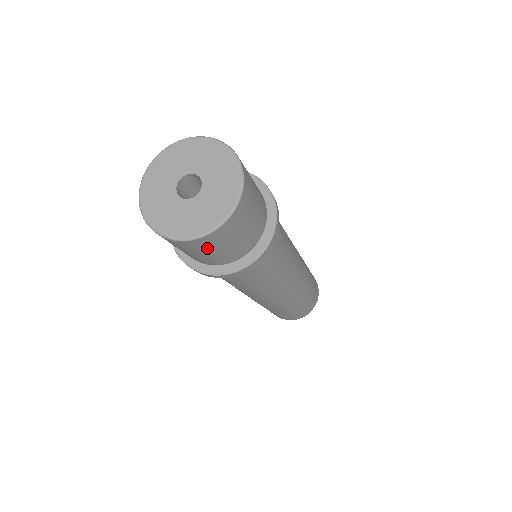
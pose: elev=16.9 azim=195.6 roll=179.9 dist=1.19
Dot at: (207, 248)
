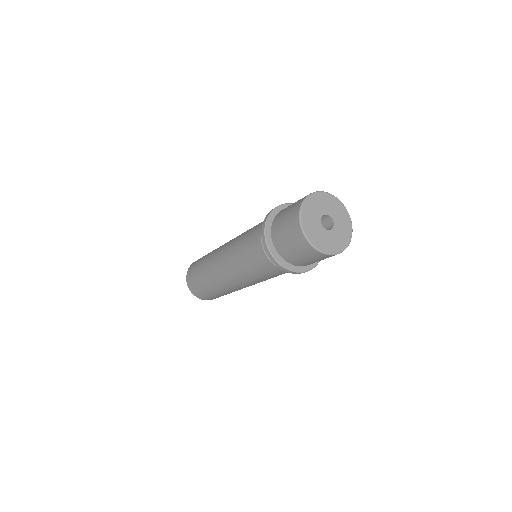
Dot at: (299, 248)
